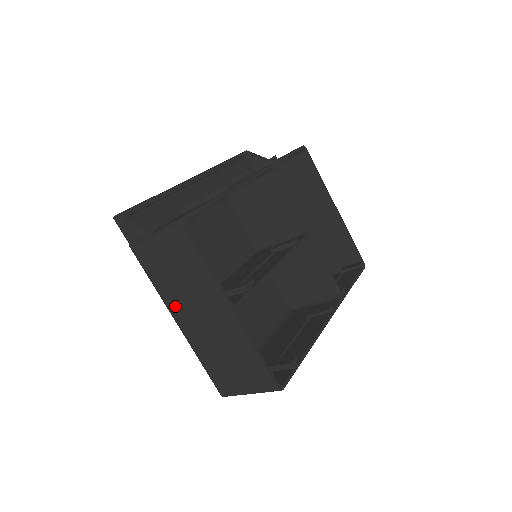
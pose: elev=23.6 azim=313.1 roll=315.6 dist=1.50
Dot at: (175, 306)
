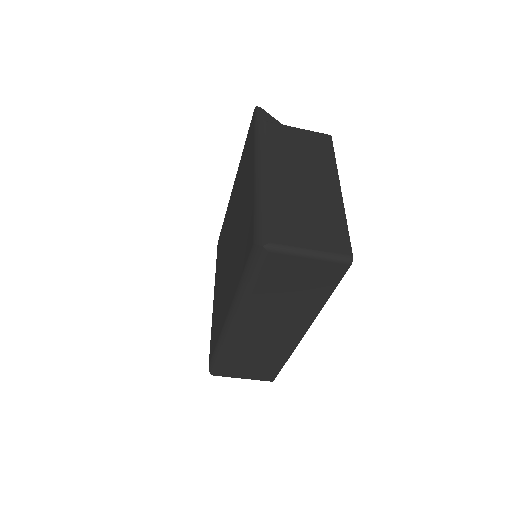
Dot at: (276, 163)
